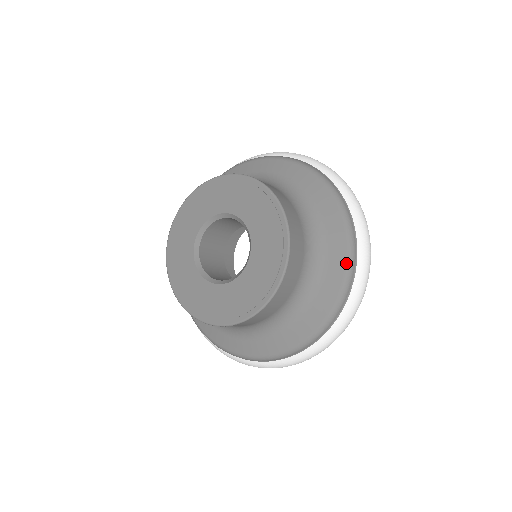
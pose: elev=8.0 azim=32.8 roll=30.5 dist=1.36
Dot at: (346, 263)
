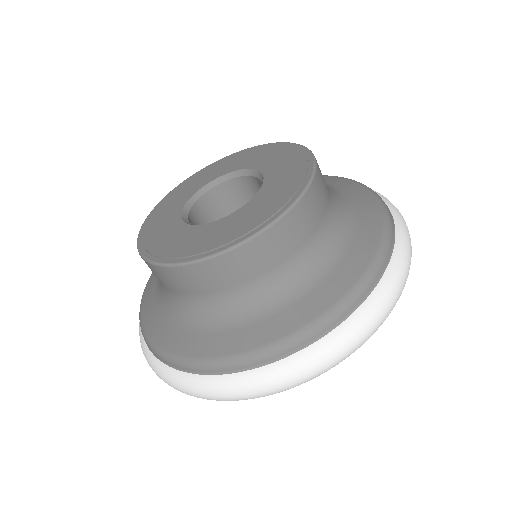
Dot at: (365, 270)
